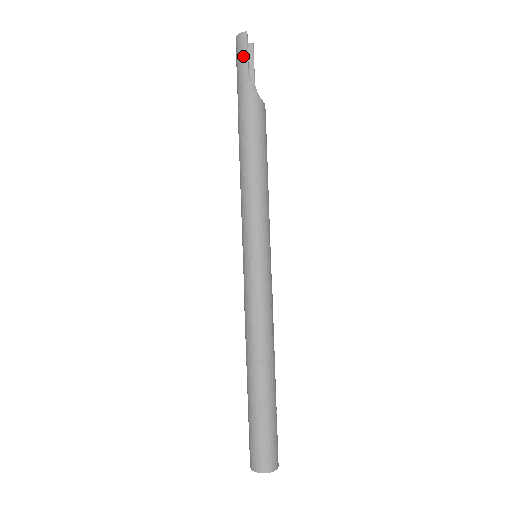
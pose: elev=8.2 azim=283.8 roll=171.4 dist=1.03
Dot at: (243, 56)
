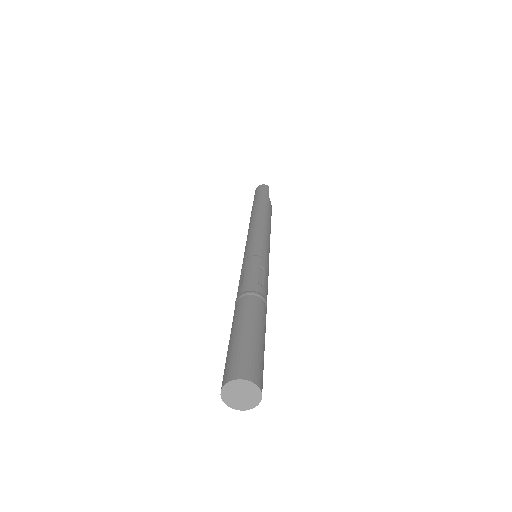
Dot at: (266, 190)
